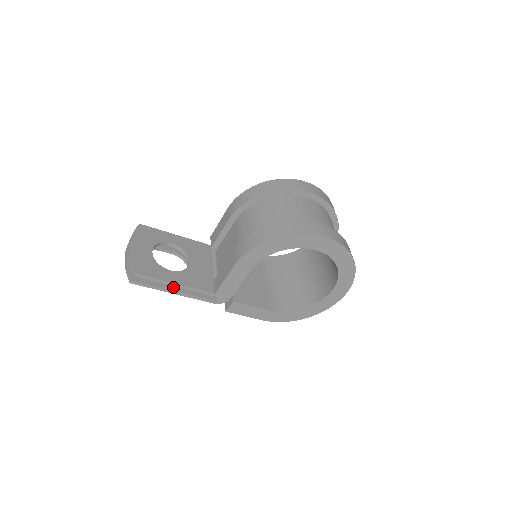
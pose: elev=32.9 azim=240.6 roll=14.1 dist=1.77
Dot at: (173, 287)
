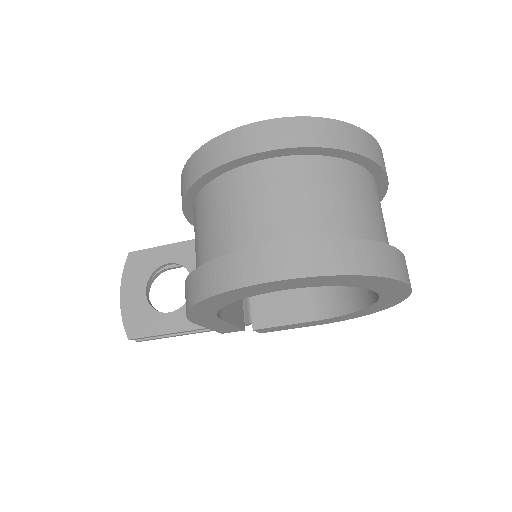
Dot at: occluded
